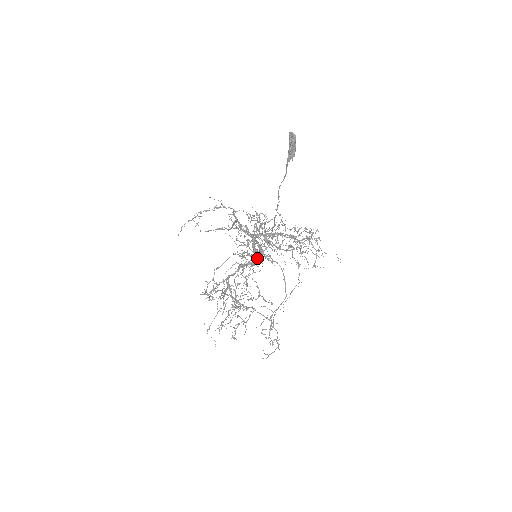
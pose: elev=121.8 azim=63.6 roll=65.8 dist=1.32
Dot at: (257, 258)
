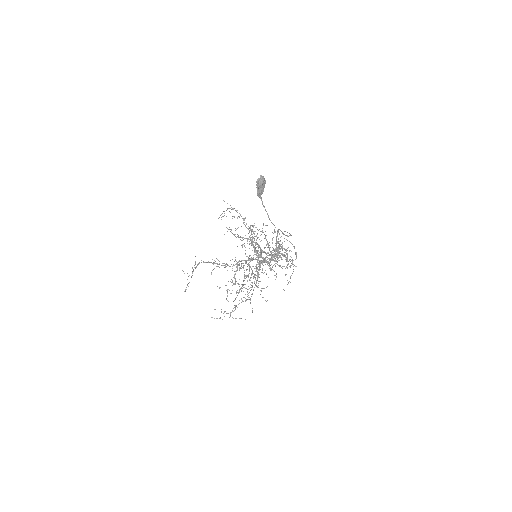
Dot at: occluded
